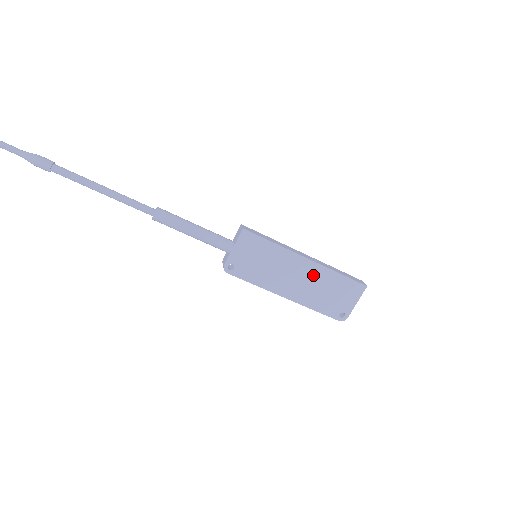
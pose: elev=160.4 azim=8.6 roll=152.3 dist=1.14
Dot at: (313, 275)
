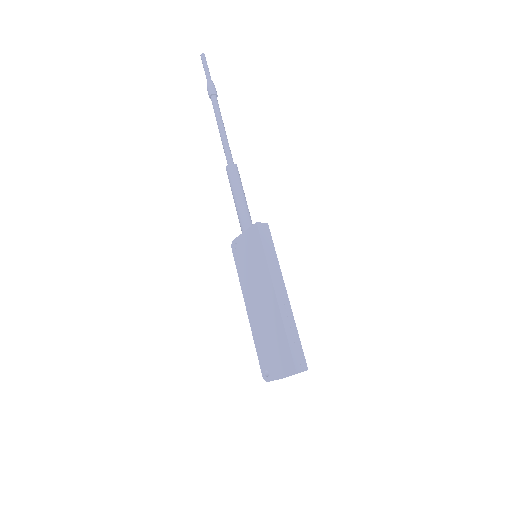
Dot at: (270, 312)
